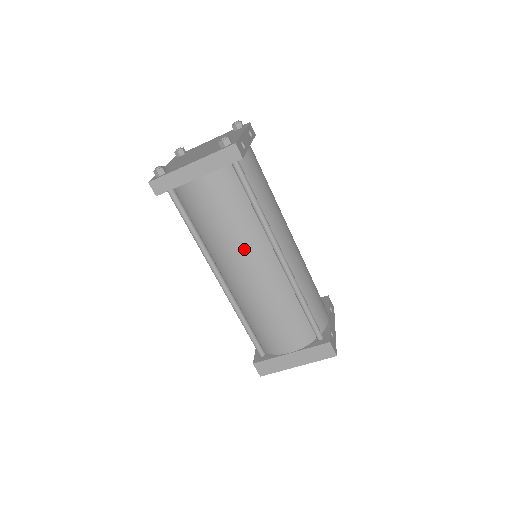
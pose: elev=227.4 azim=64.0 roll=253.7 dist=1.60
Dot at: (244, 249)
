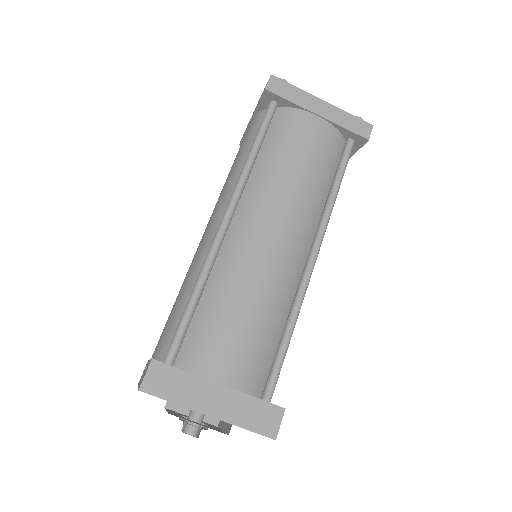
Dot at: (294, 209)
